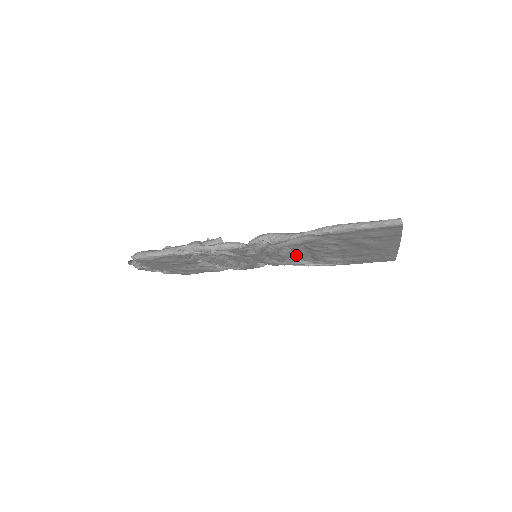
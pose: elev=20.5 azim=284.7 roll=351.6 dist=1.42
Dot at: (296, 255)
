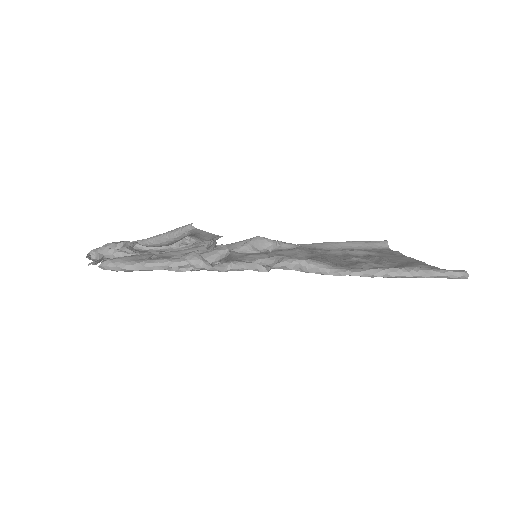
Dot at: occluded
